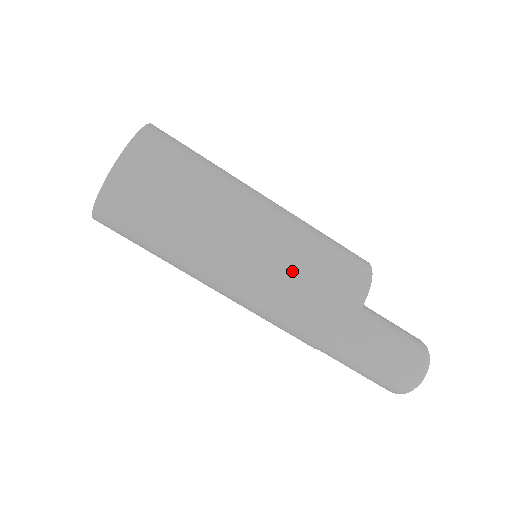
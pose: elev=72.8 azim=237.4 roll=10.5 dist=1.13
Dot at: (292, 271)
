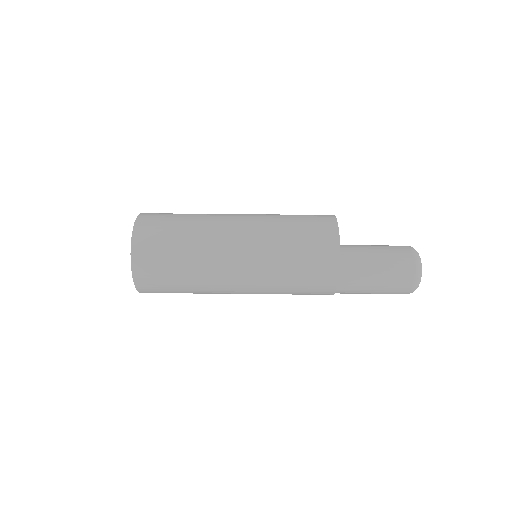
Dot at: (278, 261)
